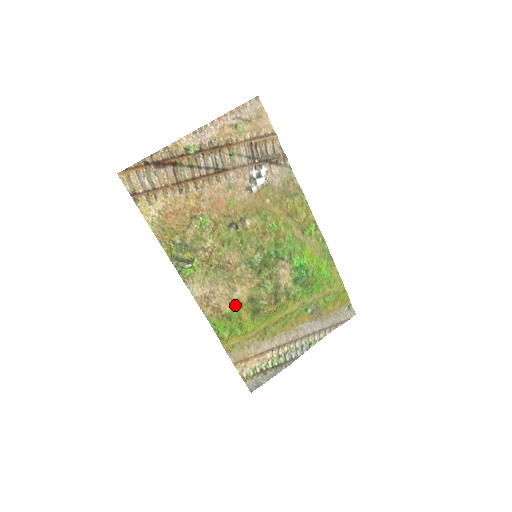
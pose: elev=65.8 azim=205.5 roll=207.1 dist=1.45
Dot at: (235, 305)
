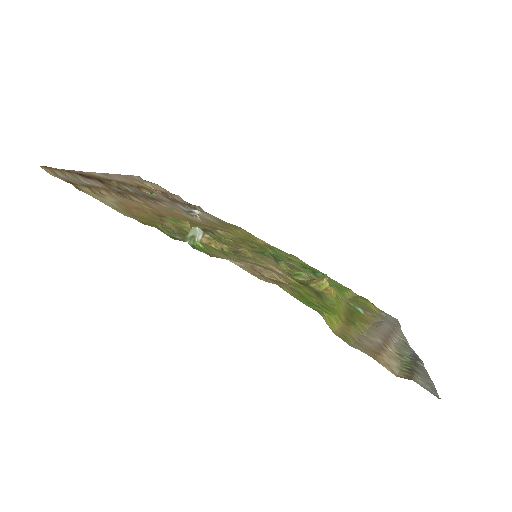
Dot at: (290, 283)
